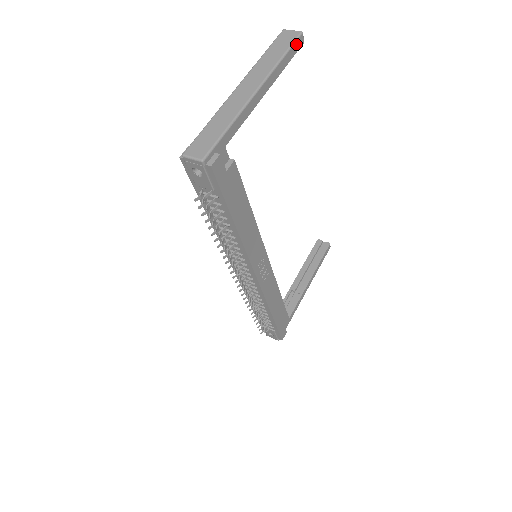
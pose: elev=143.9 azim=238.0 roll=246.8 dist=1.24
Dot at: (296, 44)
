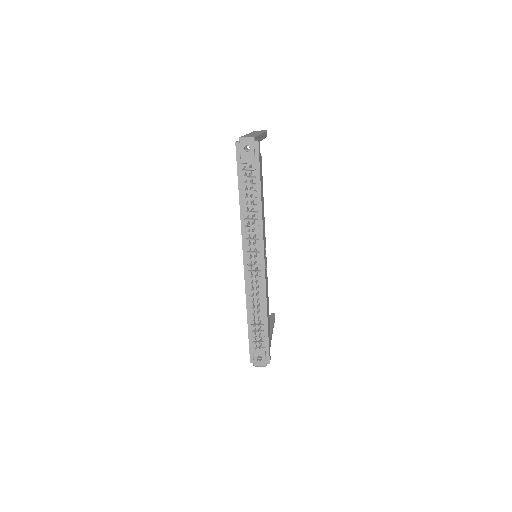
Dot at: (266, 133)
